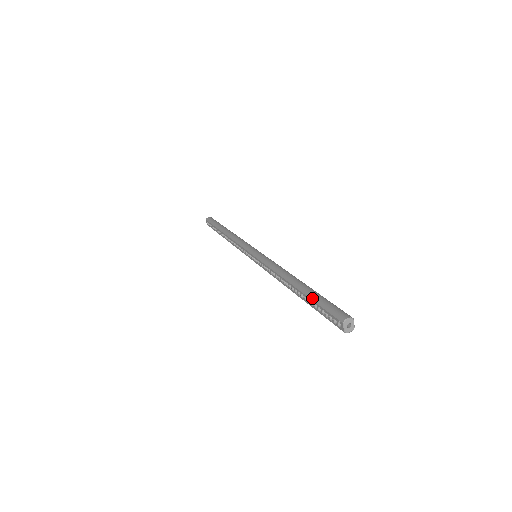
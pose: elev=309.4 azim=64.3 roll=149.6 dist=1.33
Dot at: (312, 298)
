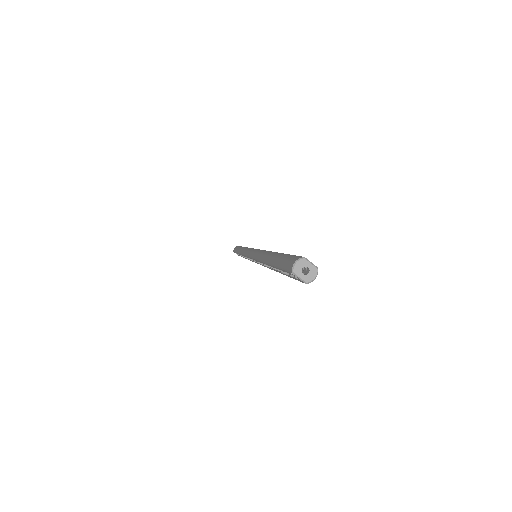
Dot at: (274, 265)
